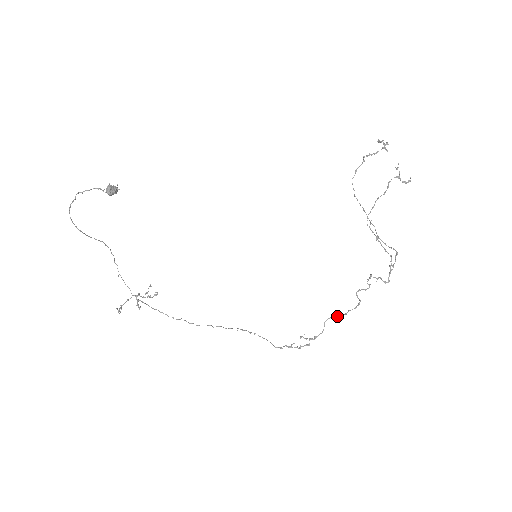
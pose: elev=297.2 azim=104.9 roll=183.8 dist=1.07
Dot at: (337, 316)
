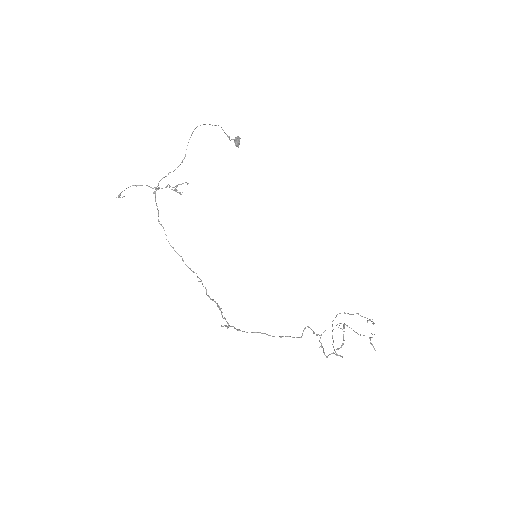
Dot at: (270, 335)
